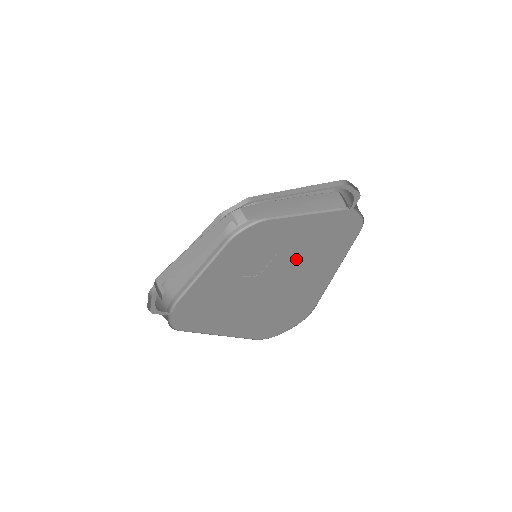
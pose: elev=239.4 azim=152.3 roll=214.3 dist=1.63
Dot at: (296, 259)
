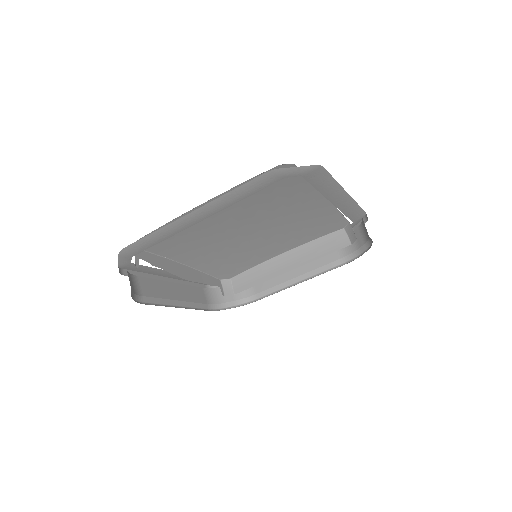
Dot at: occluded
